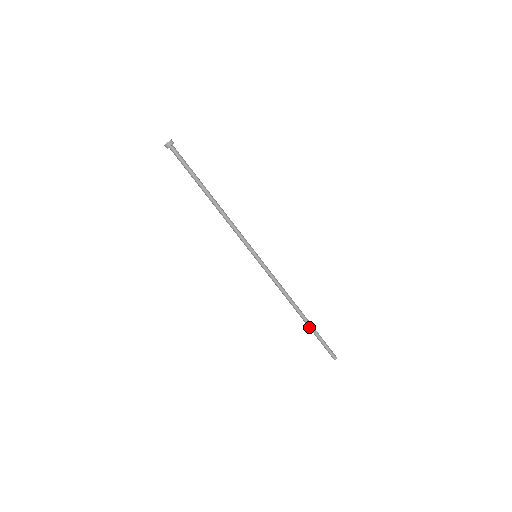
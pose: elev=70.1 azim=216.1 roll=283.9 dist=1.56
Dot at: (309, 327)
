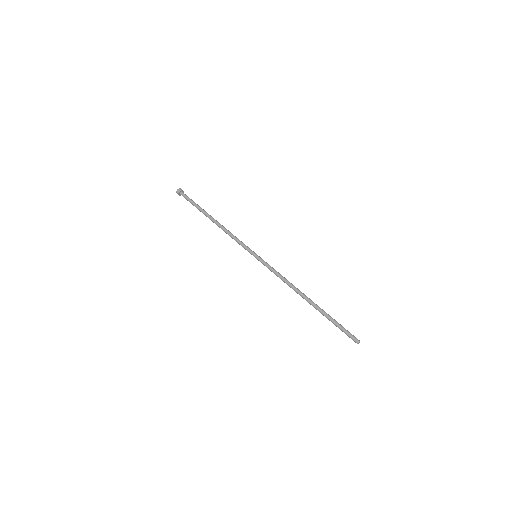
Dot at: (320, 312)
